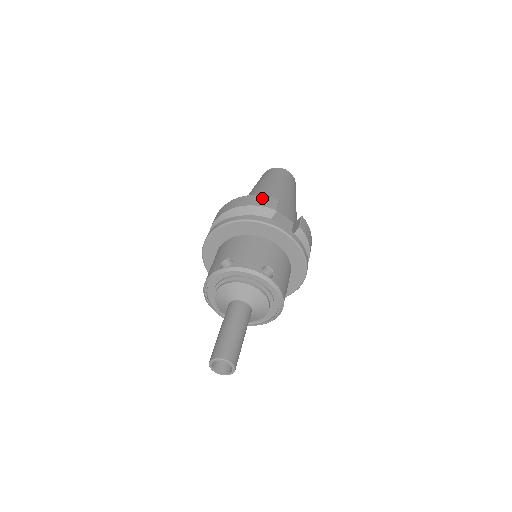
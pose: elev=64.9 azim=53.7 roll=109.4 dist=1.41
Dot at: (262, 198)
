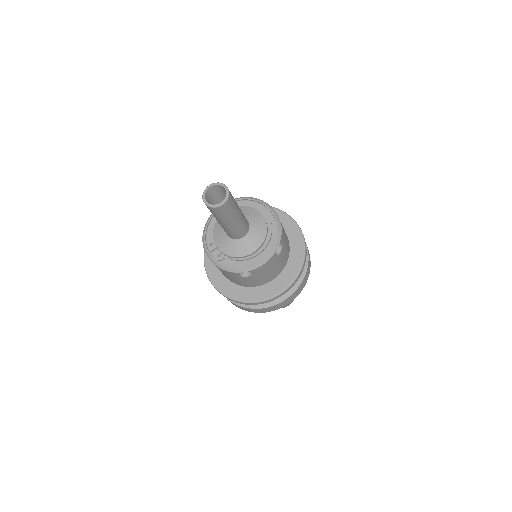
Dot at: occluded
